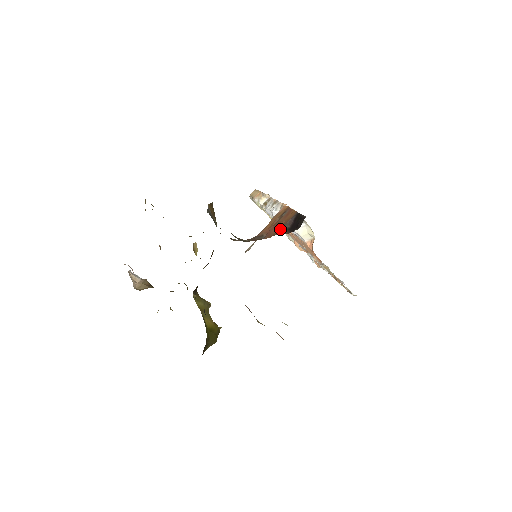
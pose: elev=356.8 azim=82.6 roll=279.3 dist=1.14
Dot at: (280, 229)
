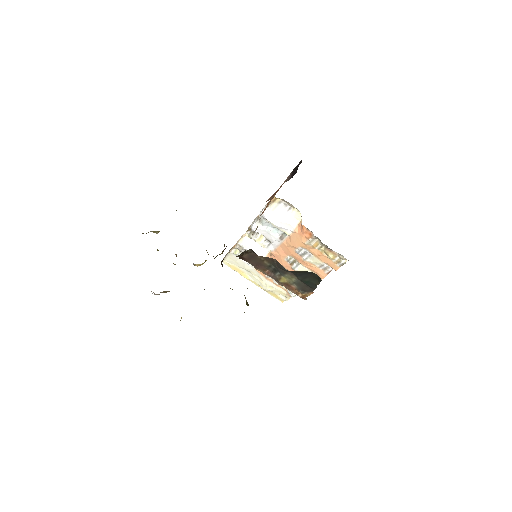
Dot at: occluded
